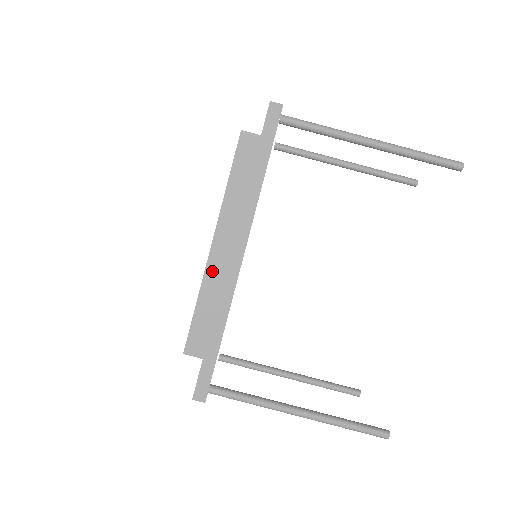
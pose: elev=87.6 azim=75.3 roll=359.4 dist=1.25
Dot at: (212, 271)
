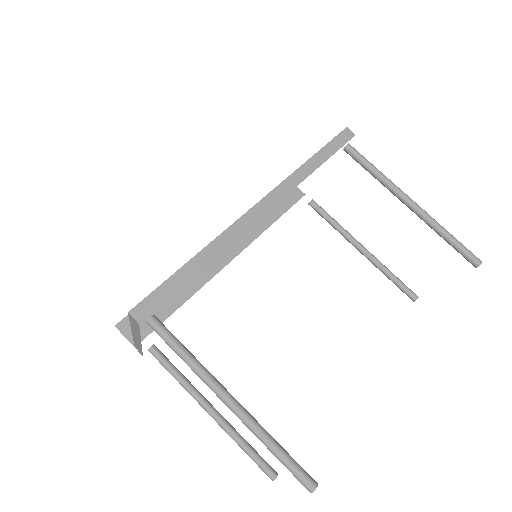
Dot at: occluded
